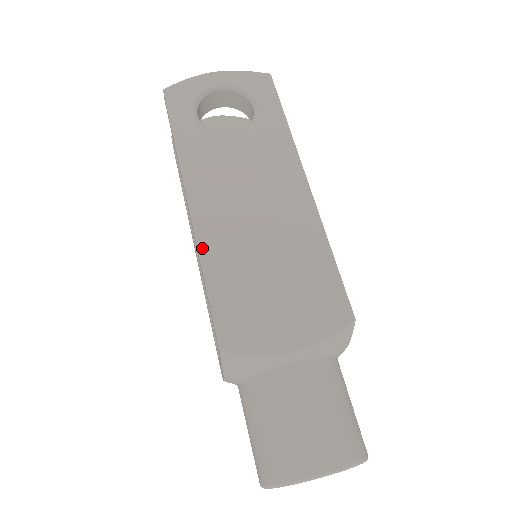
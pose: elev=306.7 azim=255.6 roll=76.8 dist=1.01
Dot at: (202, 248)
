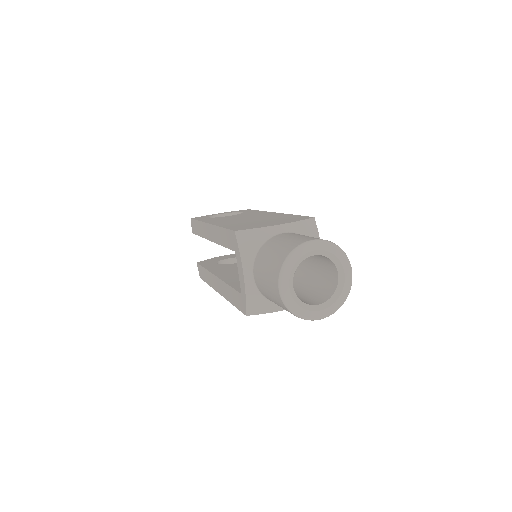
Dot at: (219, 225)
